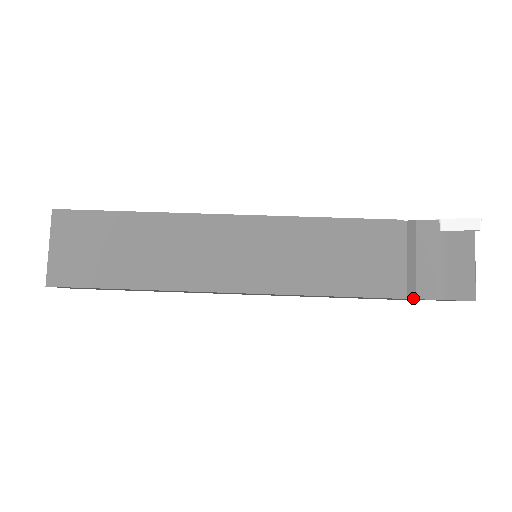
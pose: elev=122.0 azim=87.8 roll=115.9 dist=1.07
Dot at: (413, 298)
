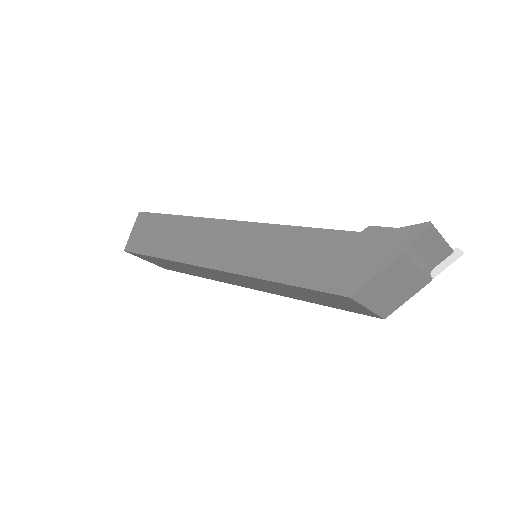
Dot at: (367, 228)
